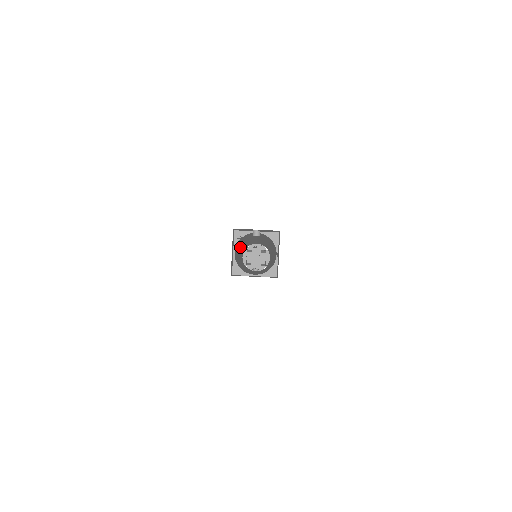
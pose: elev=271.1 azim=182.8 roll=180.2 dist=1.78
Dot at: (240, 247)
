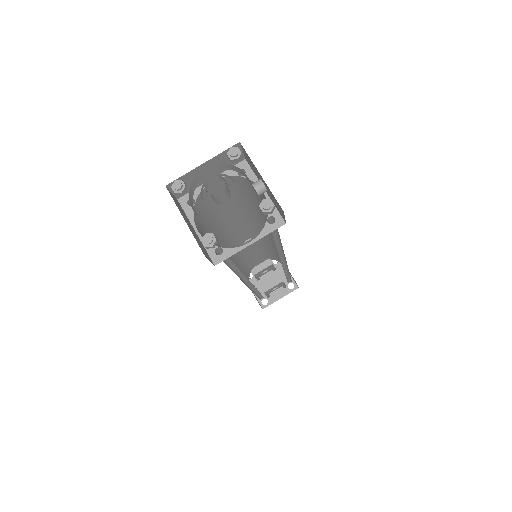
Dot at: (250, 221)
